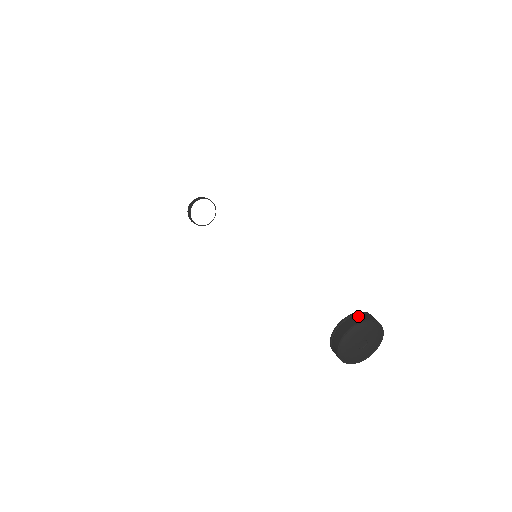
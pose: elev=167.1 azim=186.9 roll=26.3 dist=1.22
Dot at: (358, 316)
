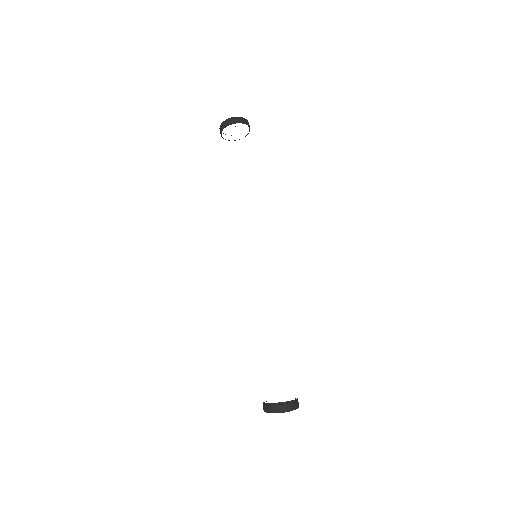
Dot at: (279, 407)
